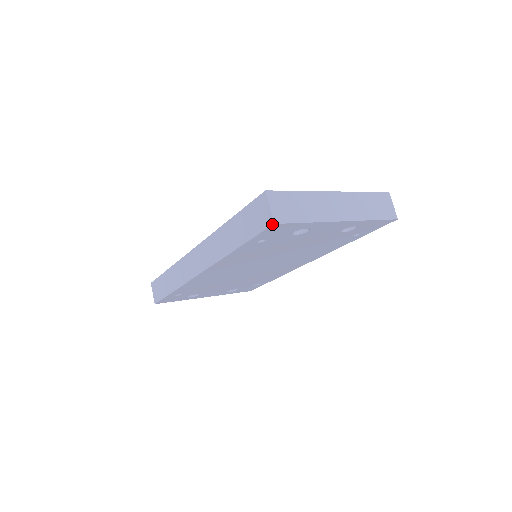
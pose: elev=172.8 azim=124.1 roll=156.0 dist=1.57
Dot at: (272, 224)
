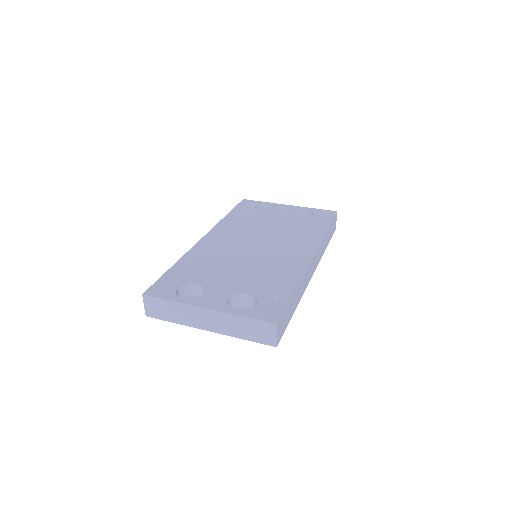
Dot at: (146, 315)
